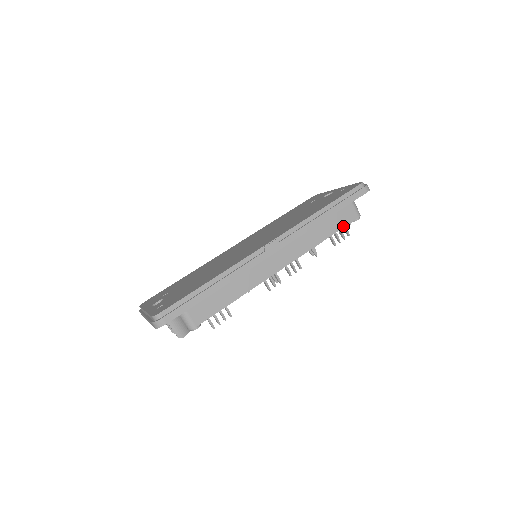
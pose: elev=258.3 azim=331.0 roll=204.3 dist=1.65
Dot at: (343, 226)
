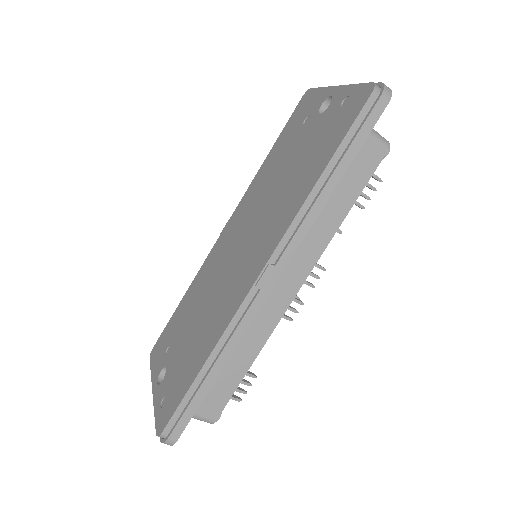
Dot at: (366, 181)
